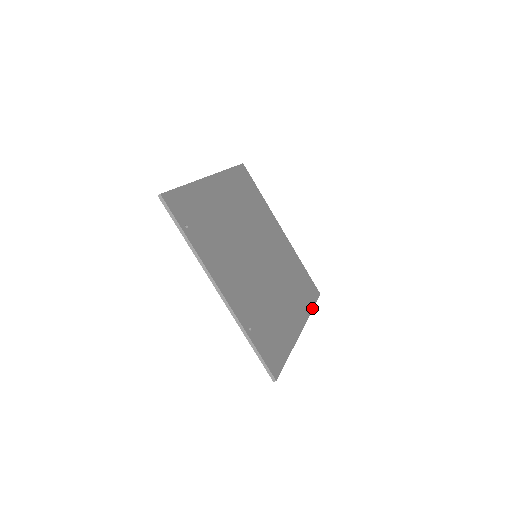
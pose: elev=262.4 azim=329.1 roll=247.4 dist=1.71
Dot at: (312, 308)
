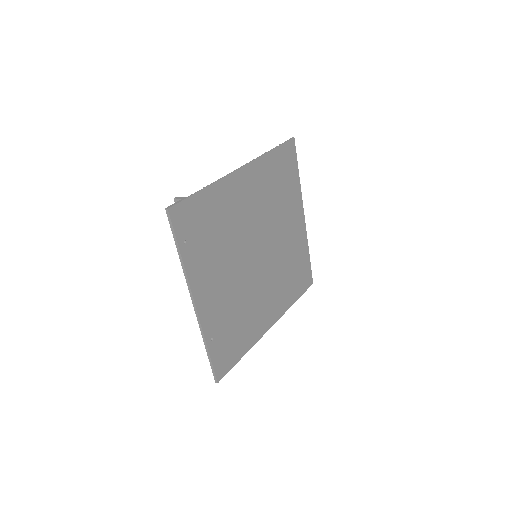
Dot at: (295, 301)
